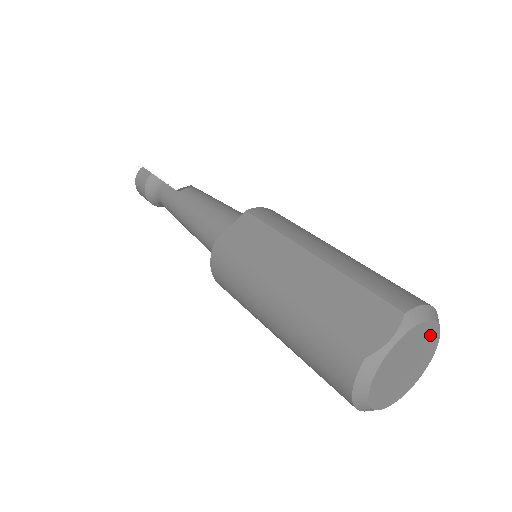
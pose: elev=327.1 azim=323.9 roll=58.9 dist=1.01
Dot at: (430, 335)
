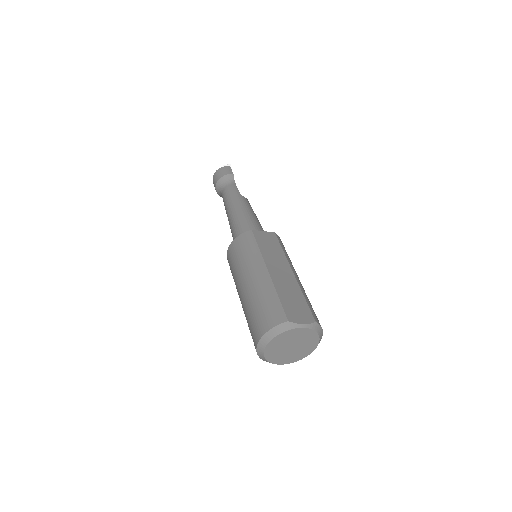
Dot at: (311, 345)
